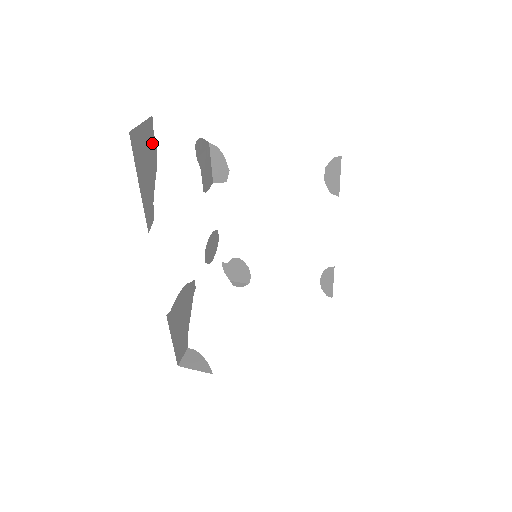
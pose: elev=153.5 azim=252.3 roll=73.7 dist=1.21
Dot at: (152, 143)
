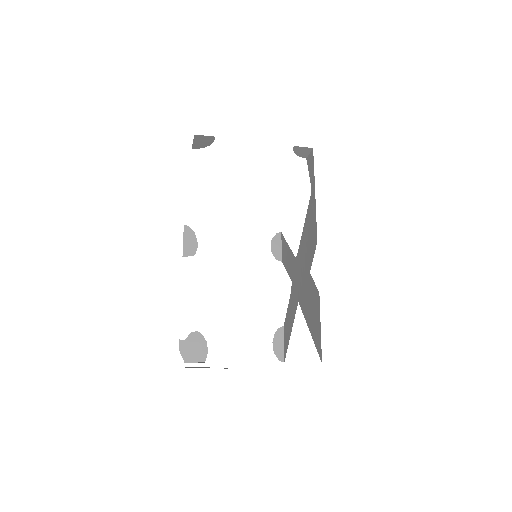
Dot at: occluded
